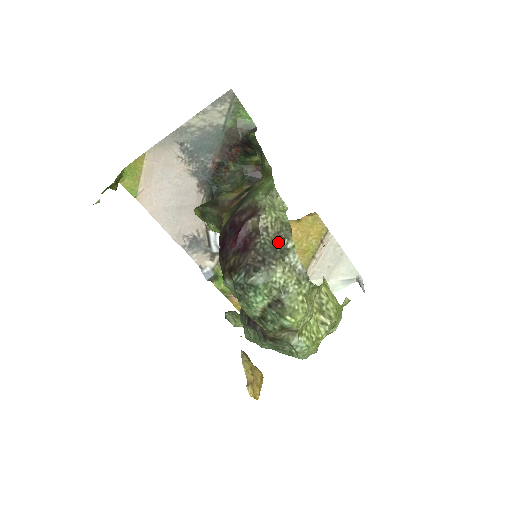
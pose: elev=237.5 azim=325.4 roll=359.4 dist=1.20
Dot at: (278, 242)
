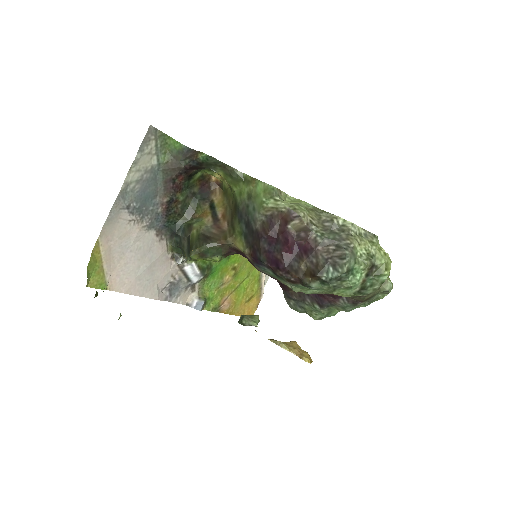
Dot at: (329, 226)
